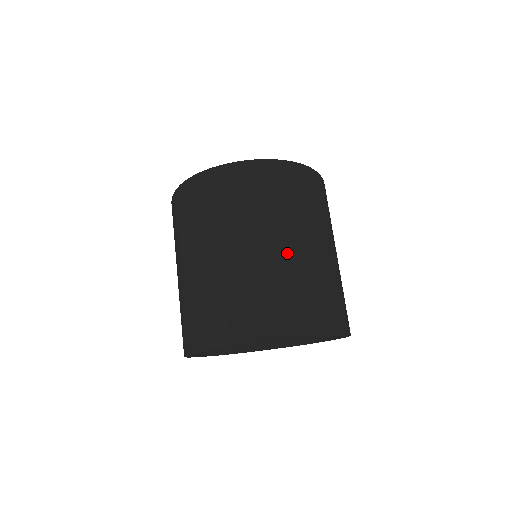
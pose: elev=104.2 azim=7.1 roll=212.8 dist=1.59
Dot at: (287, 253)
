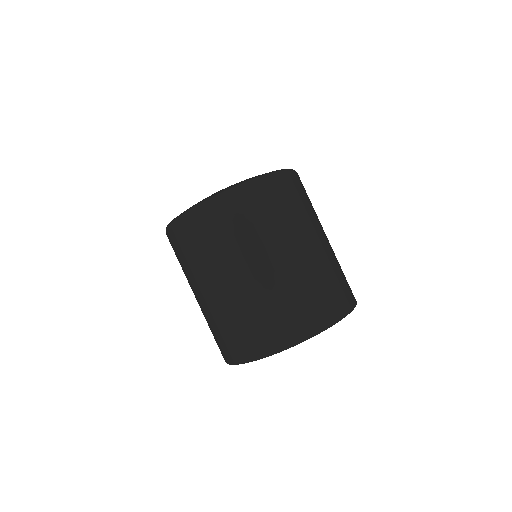
Dot at: (282, 268)
